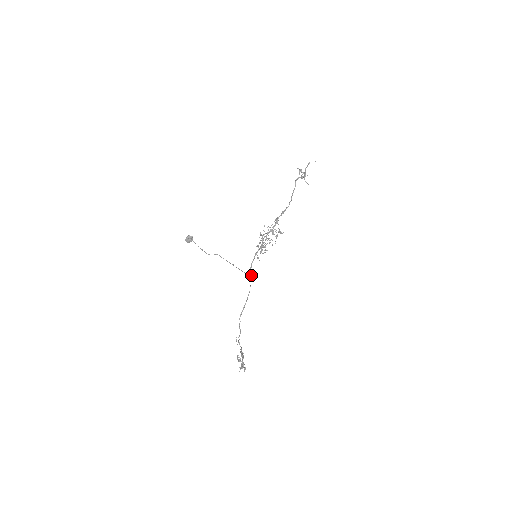
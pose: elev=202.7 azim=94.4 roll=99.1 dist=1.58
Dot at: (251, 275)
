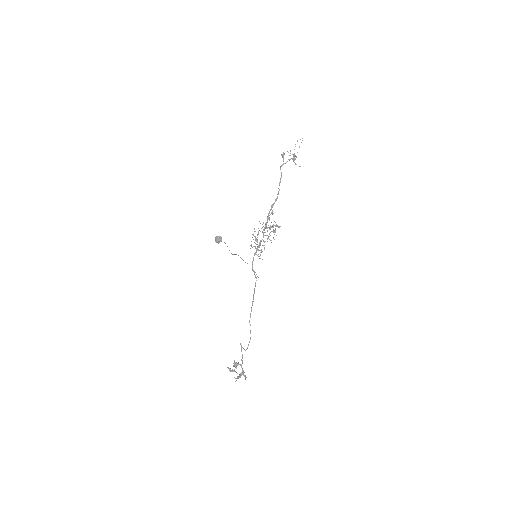
Dot at: (255, 276)
